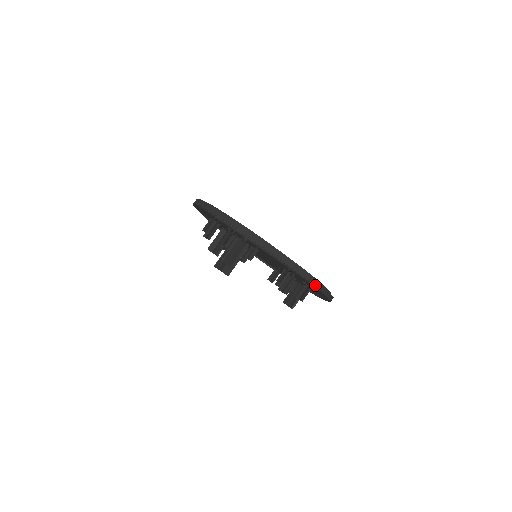
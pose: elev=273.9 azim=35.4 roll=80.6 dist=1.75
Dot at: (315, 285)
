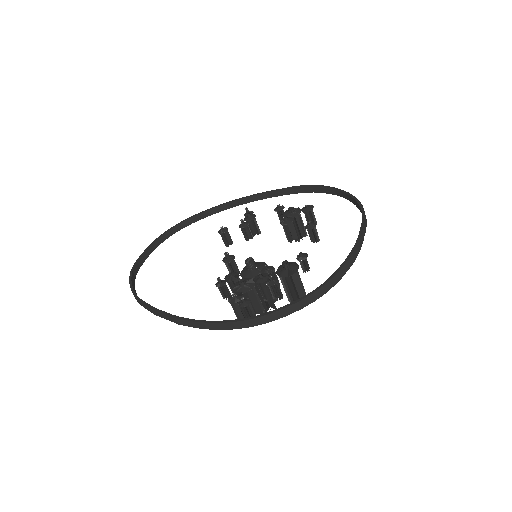
Dot at: occluded
